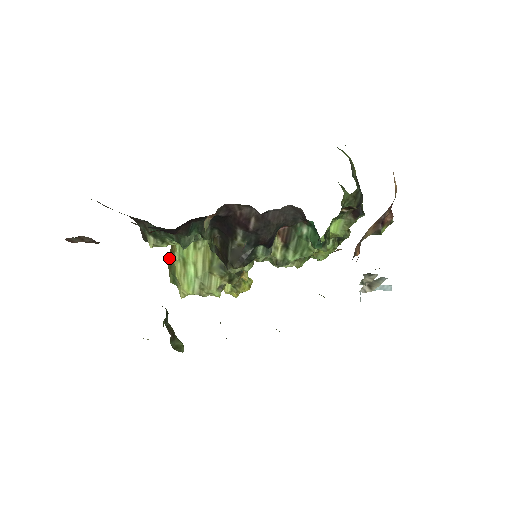
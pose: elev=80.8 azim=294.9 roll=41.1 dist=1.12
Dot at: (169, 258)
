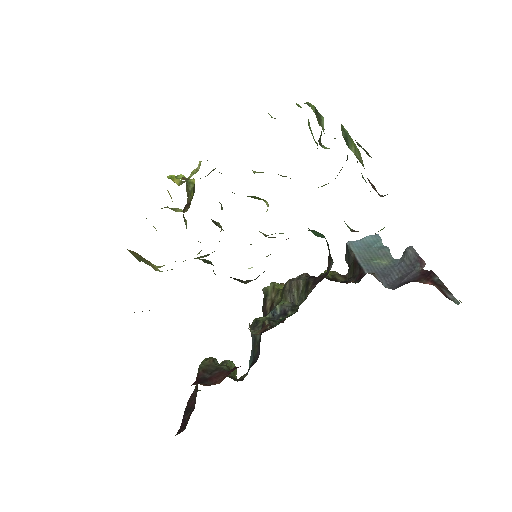
Dot at: (133, 253)
